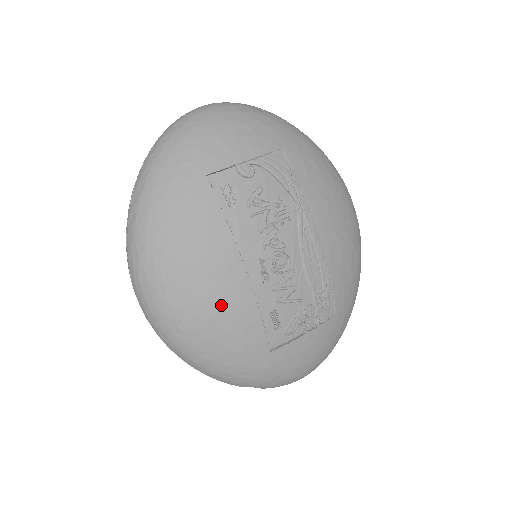
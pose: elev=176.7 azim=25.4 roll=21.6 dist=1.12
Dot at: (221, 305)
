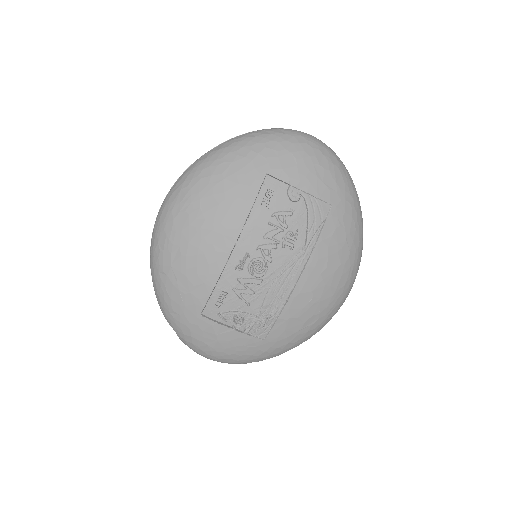
Dot at: (198, 254)
